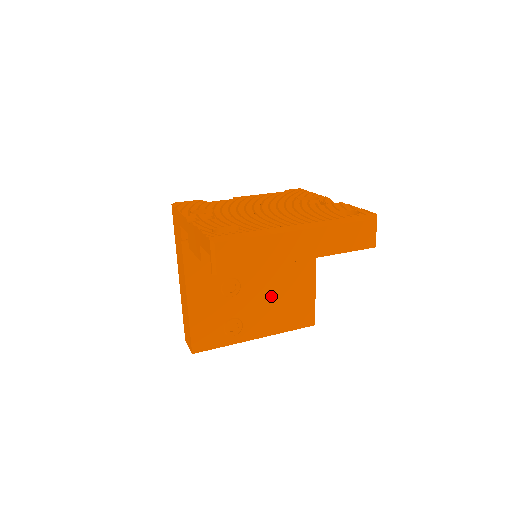
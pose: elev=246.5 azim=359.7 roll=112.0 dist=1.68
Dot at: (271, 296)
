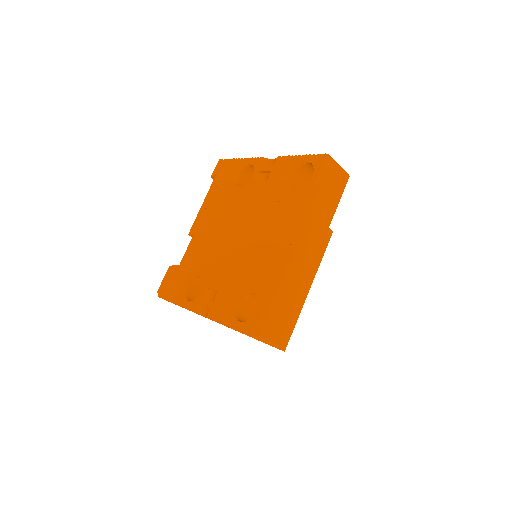
Dot at: occluded
